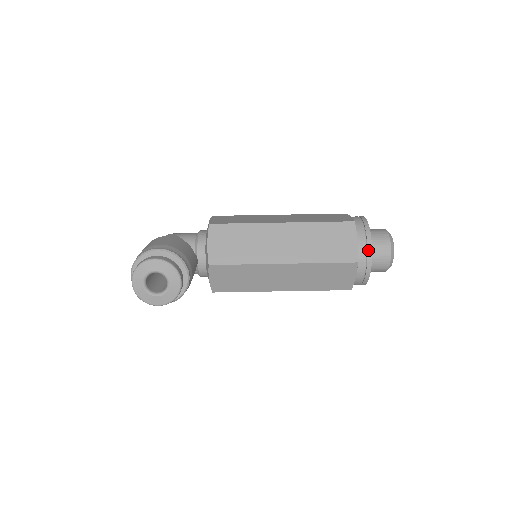
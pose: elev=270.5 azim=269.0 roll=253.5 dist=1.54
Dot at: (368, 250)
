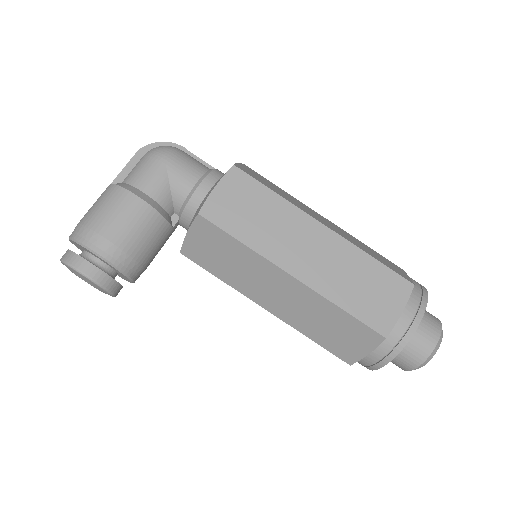
Dot at: (374, 366)
